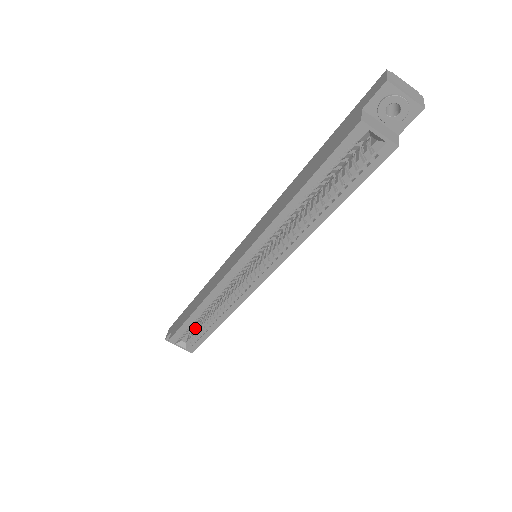
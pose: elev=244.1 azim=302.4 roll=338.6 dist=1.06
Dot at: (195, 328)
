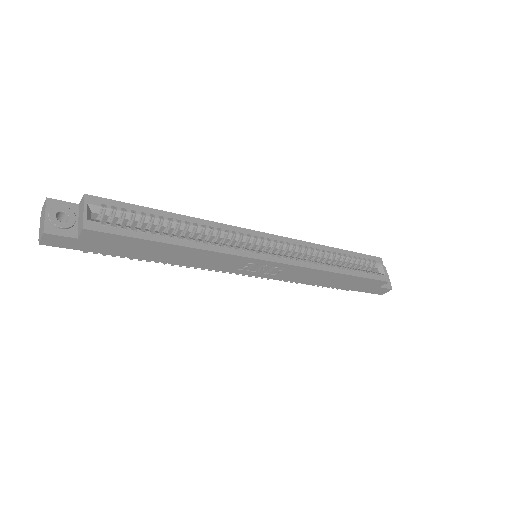
Dot at: occluded
